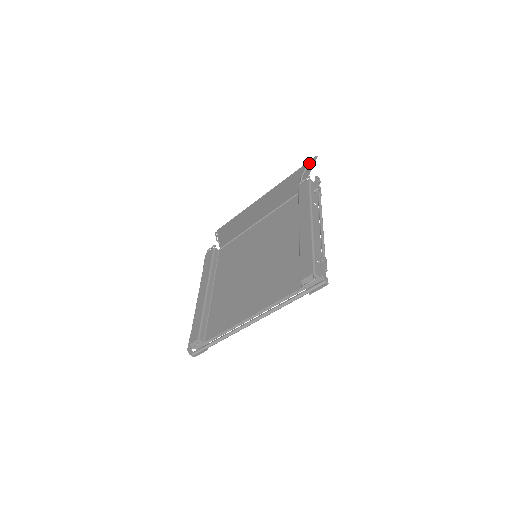
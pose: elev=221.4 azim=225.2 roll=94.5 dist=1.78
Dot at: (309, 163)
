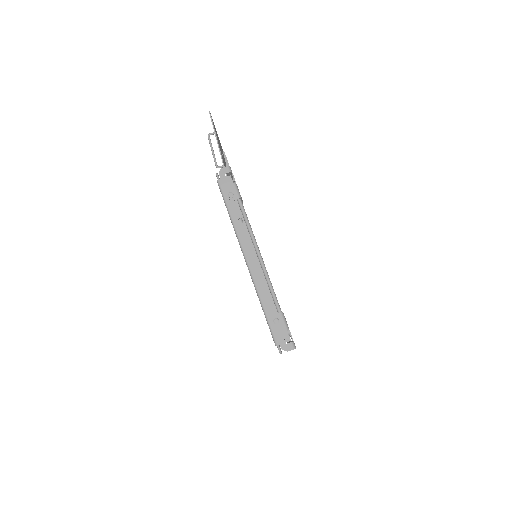
Dot at: (209, 135)
